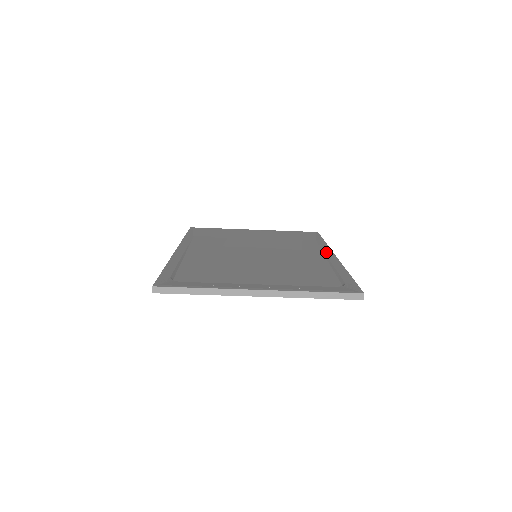
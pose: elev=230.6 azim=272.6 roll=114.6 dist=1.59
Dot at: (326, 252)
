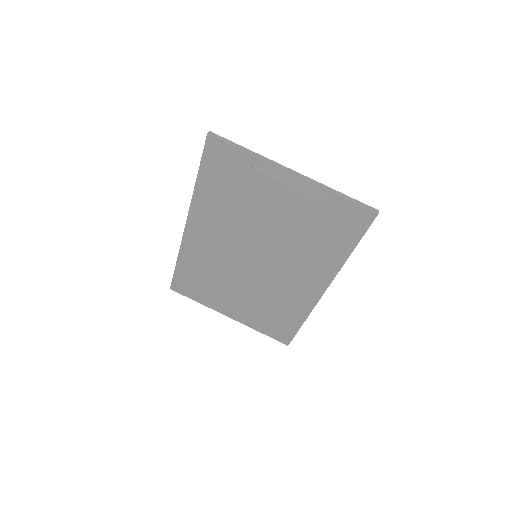
Dot at: occluded
